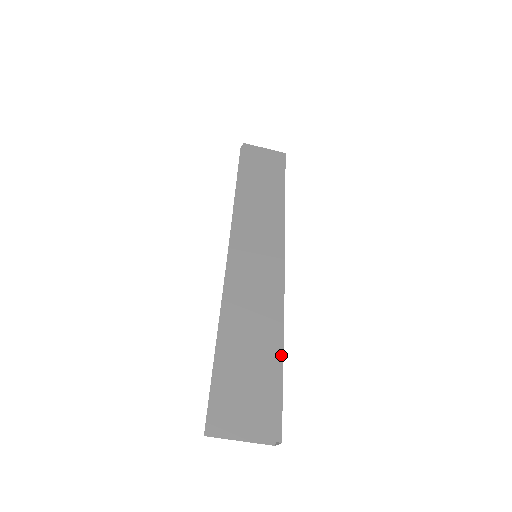
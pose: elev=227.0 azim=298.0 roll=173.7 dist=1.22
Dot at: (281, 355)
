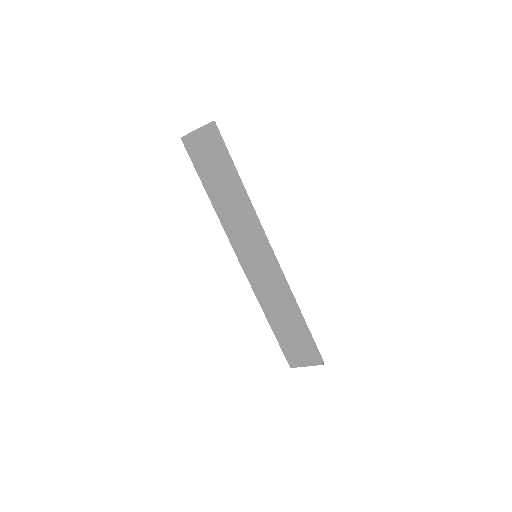
Dot at: (303, 322)
